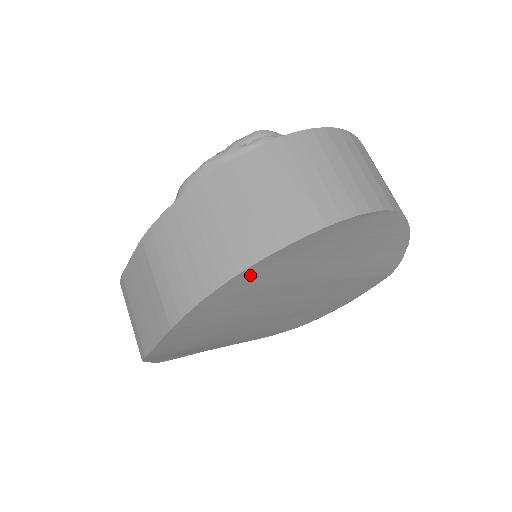
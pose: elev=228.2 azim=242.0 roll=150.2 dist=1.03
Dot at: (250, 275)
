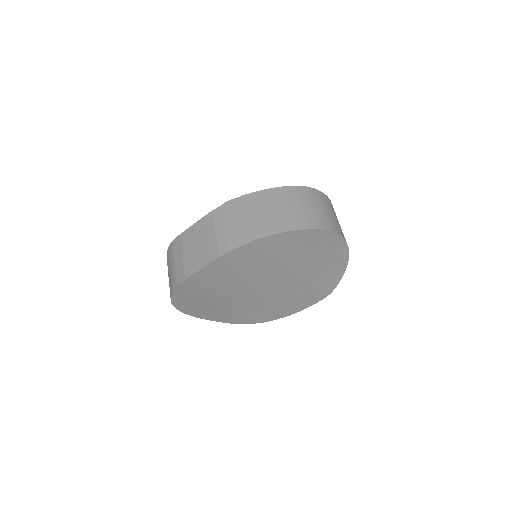
Dot at: (273, 240)
